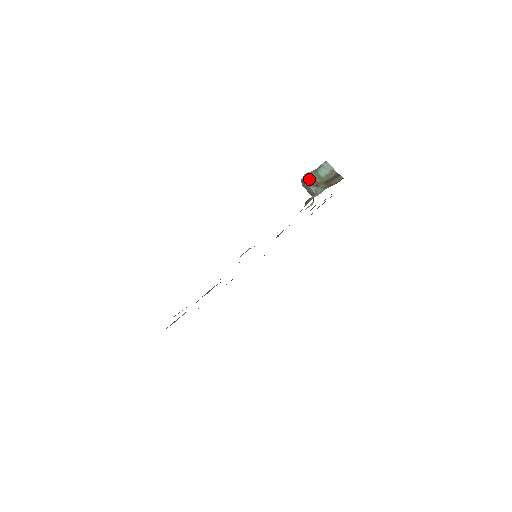
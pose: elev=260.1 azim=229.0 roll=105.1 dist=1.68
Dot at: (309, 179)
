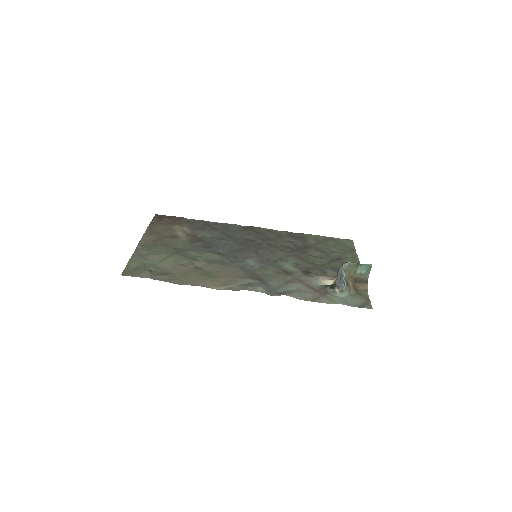
Dot at: (348, 270)
